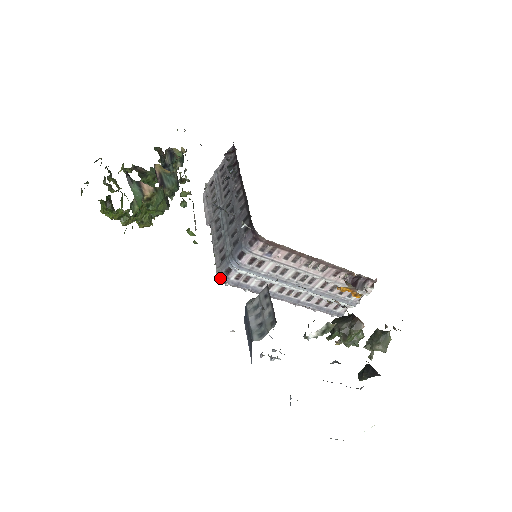
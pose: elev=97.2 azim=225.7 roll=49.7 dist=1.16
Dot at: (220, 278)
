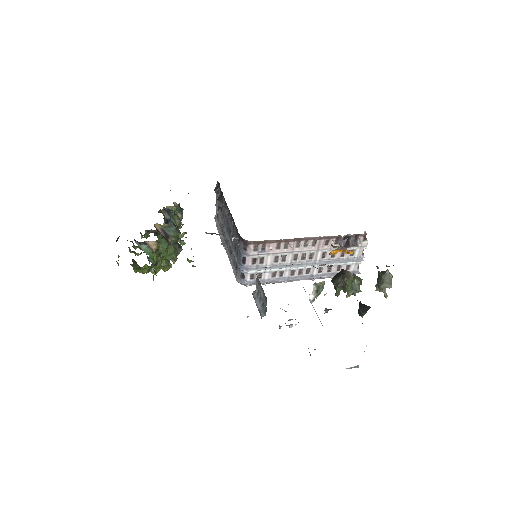
Dot at: (240, 283)
